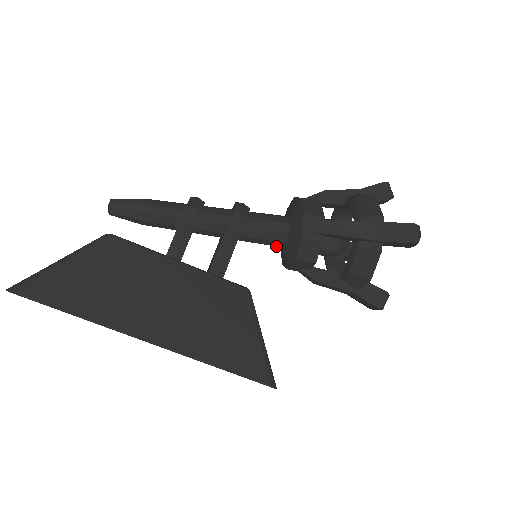
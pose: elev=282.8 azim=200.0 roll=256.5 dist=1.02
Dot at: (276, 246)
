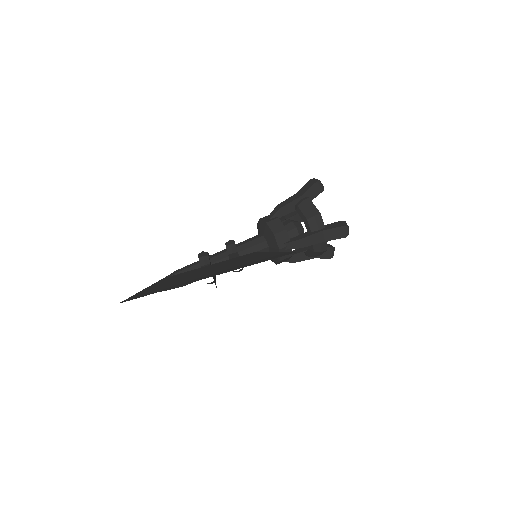
Dot at: (264, 248)
